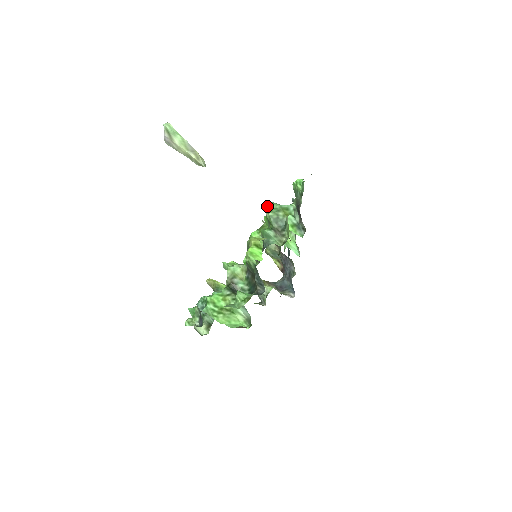
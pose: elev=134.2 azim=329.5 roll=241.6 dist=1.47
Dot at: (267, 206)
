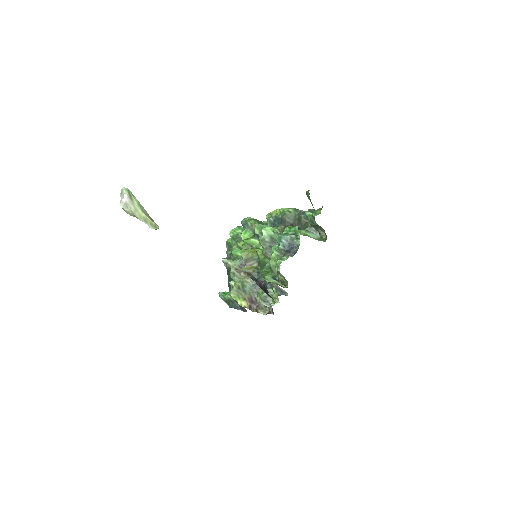
Dot at: (246, 219)
